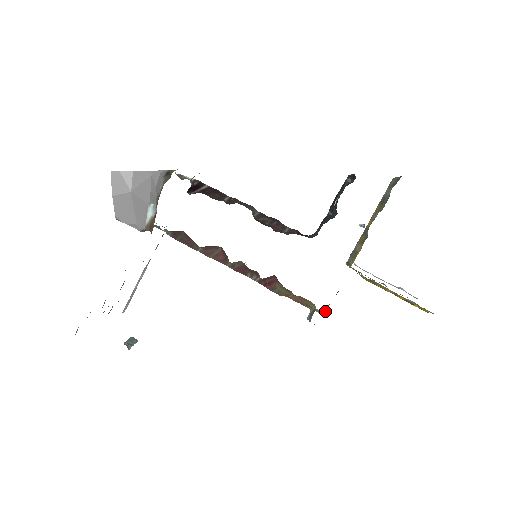
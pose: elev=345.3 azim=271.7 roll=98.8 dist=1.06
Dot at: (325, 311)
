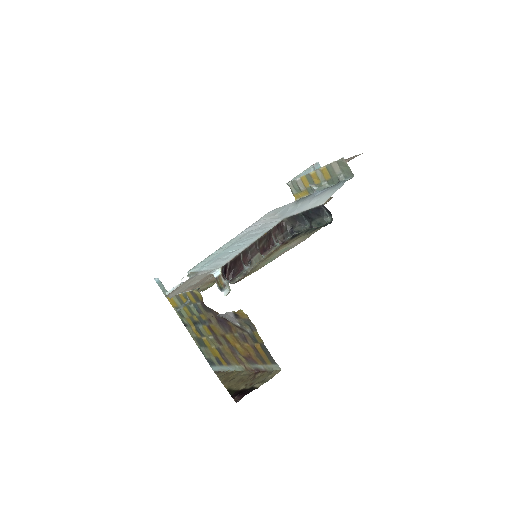
Dot at: occluded
